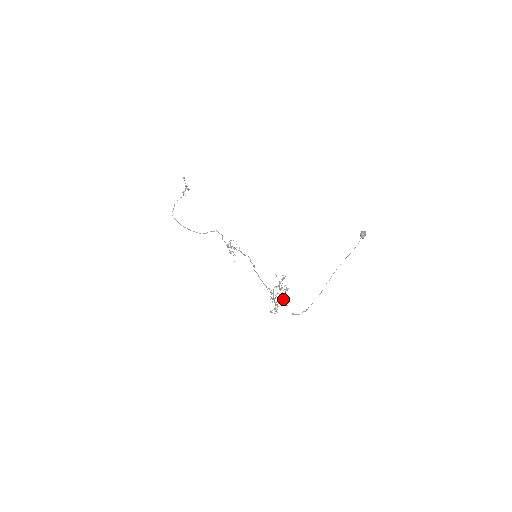
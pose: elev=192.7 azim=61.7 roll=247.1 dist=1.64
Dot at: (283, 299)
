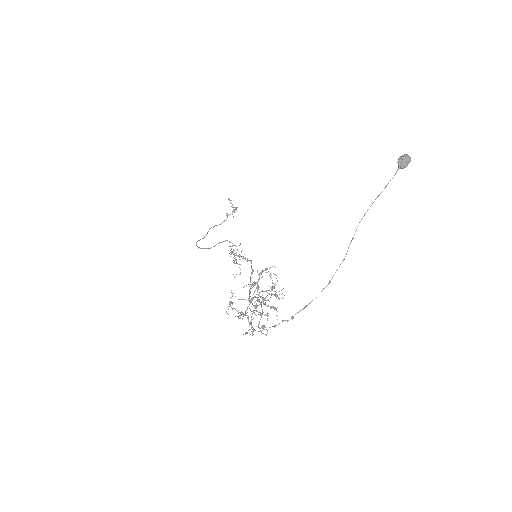
Dot at: (261, 306)
